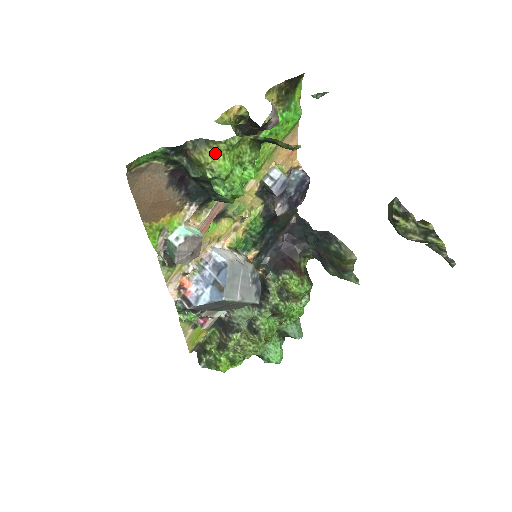
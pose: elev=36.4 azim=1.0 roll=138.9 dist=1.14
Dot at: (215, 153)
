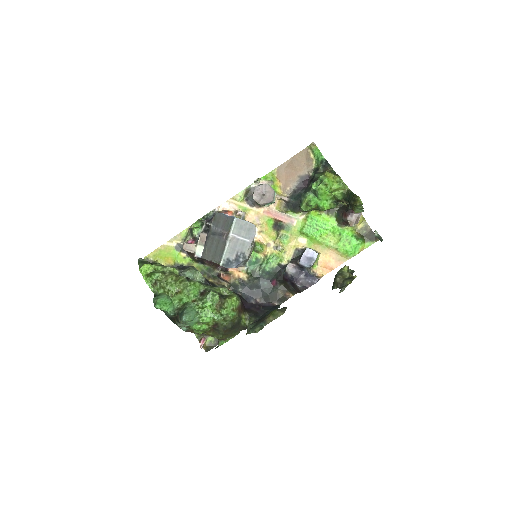
Dot at: (333, 178)
